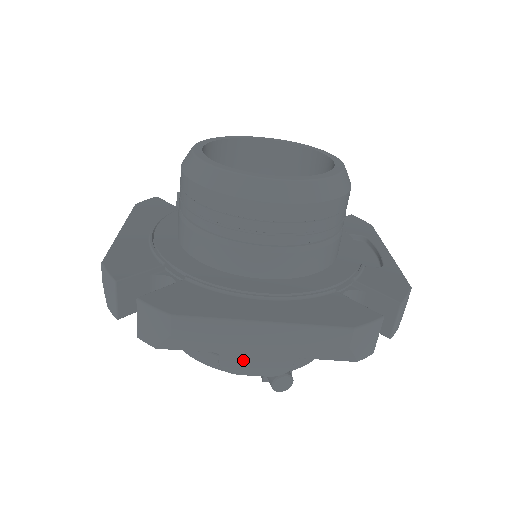
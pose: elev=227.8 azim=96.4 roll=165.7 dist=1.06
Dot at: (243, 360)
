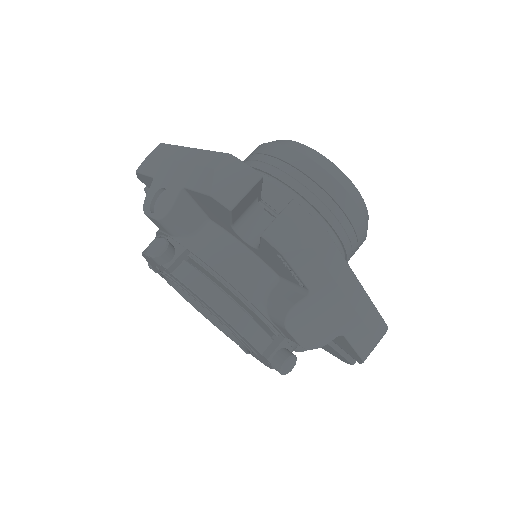
Dot at: (313, 313)
